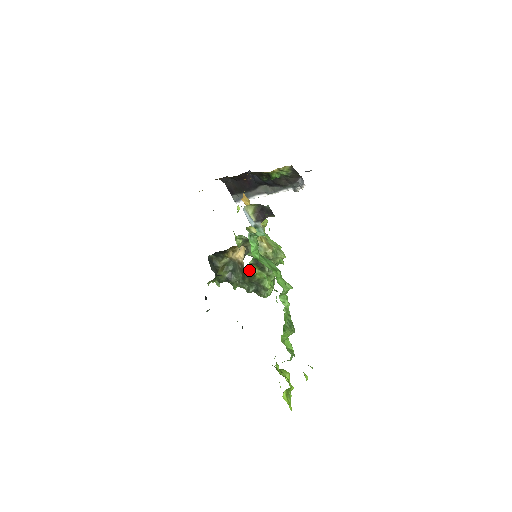
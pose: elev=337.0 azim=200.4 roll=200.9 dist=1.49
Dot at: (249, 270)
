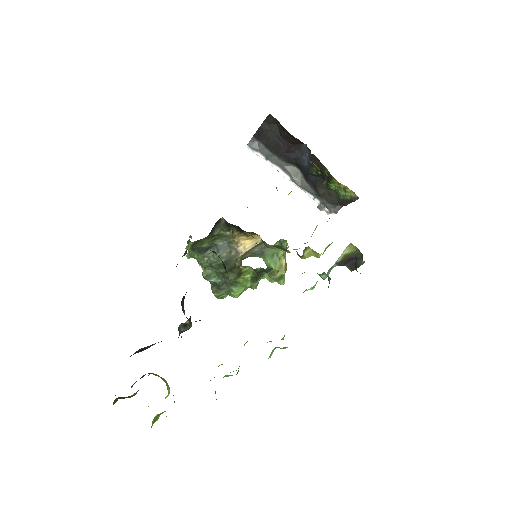
Dot at: (242, 269)
